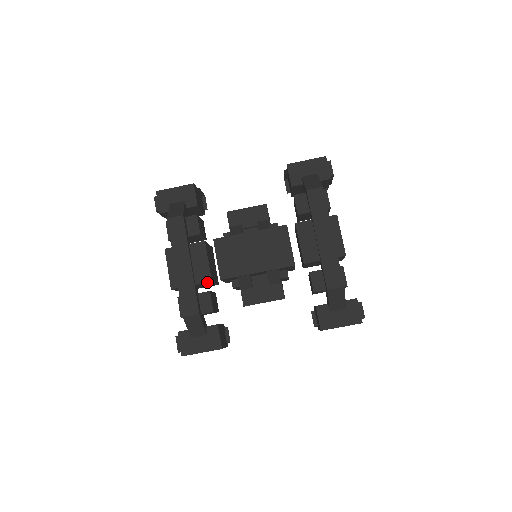
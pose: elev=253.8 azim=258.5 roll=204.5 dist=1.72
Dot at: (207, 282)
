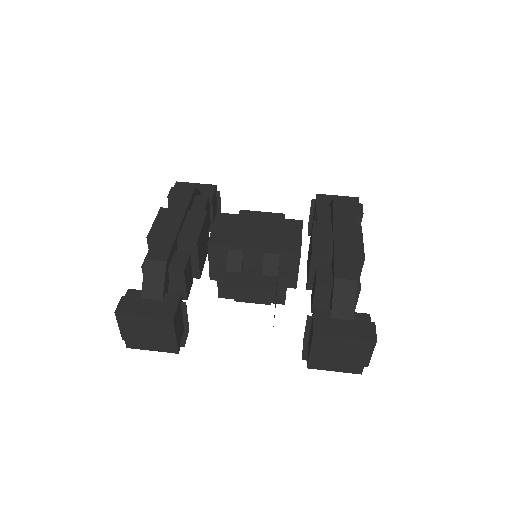
Dot at: (191, 241)
